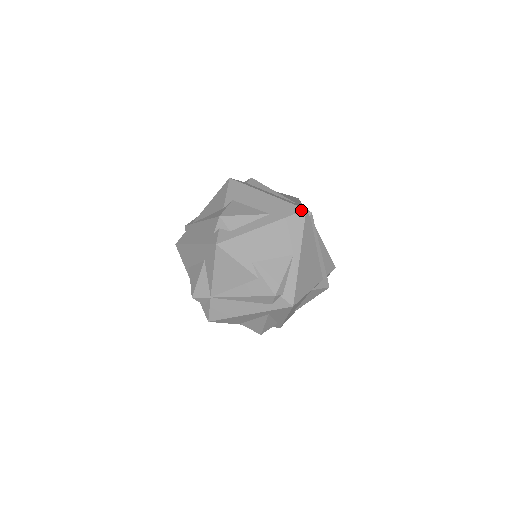
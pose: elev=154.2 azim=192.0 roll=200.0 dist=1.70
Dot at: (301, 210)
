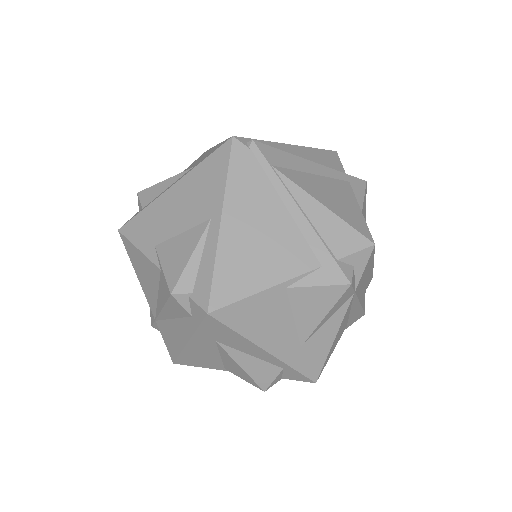
Dot at: (226, 140)
